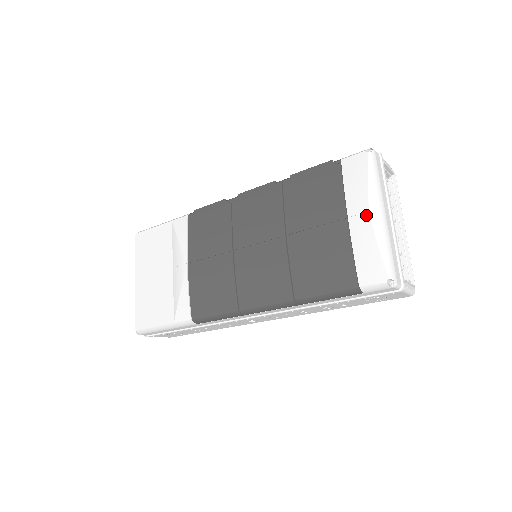
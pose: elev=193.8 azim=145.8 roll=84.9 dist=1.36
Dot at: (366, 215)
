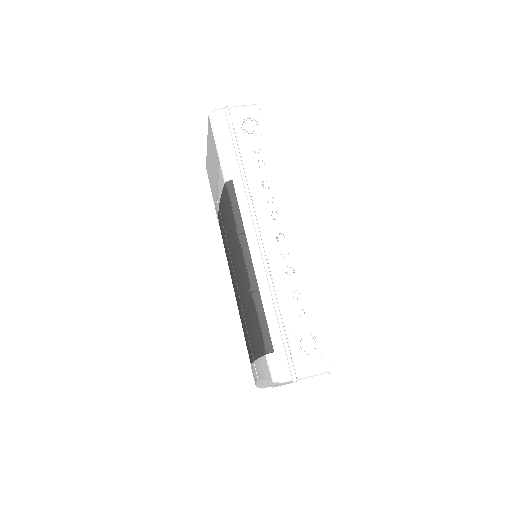
Dot at: (257, 376)
